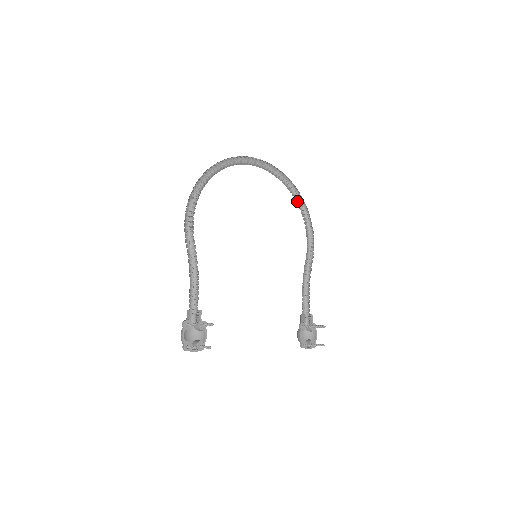
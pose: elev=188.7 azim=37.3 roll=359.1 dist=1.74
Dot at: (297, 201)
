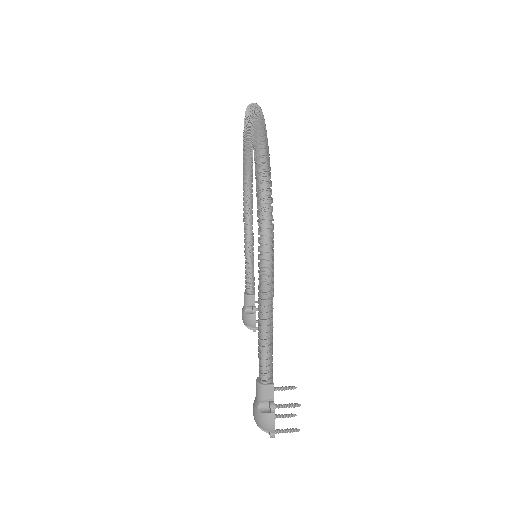
Dot at: (248, 152)
